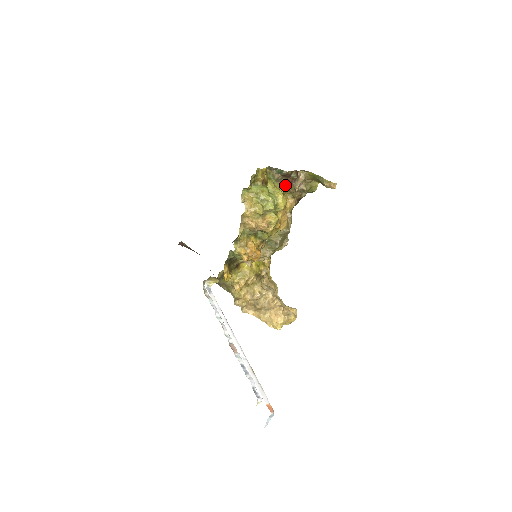
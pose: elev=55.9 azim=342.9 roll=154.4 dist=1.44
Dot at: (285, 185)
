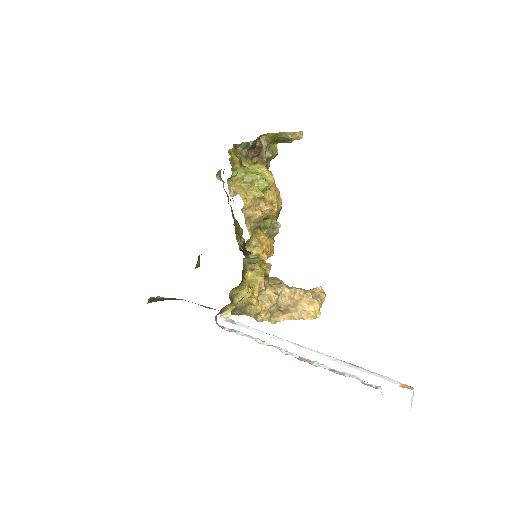
Dot at: occluded
